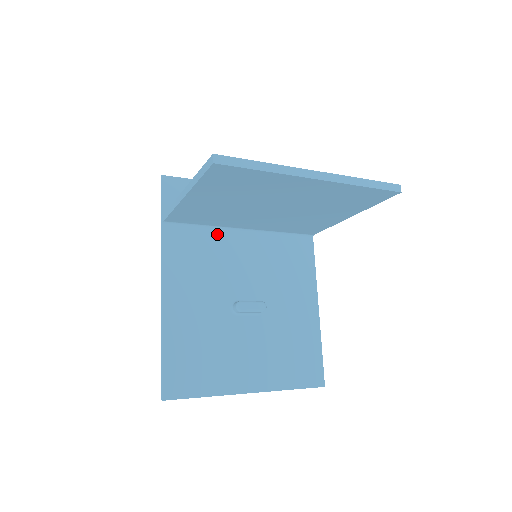
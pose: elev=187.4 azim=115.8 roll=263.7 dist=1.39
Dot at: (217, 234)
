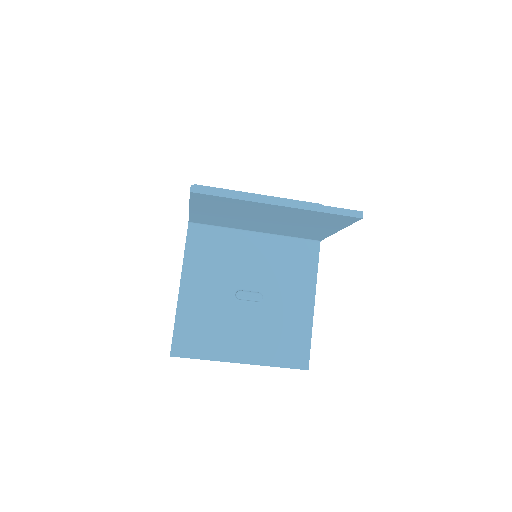
Dot at: (232, 234)
